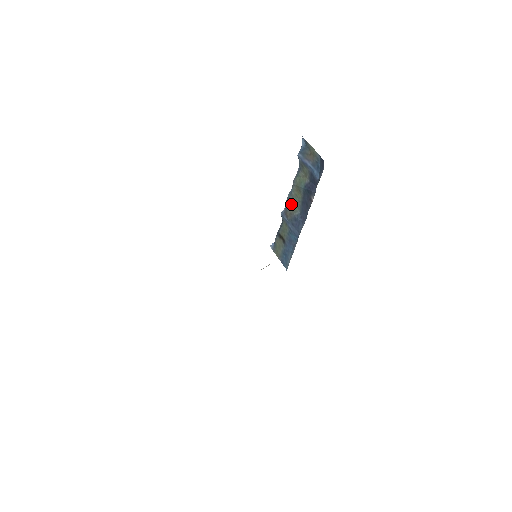
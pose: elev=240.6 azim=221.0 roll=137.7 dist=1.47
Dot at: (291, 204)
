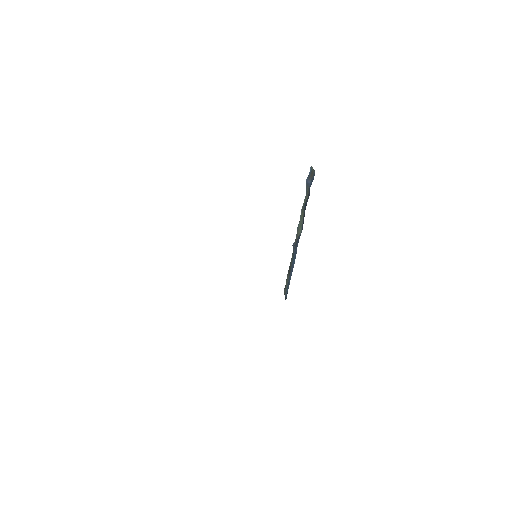
Dot at: (298, 229)
